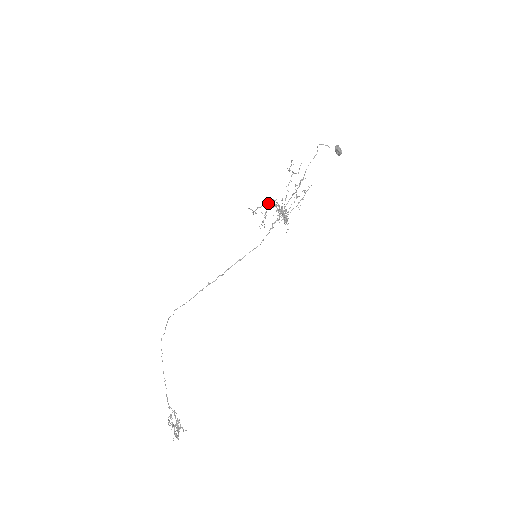
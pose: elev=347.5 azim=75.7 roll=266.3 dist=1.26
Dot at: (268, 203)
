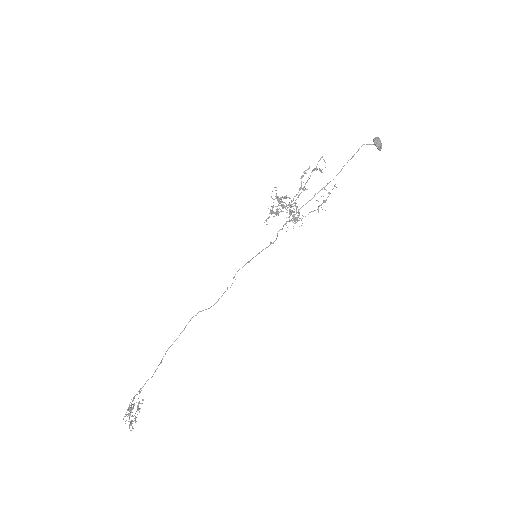
Dot at: (279, 199)
